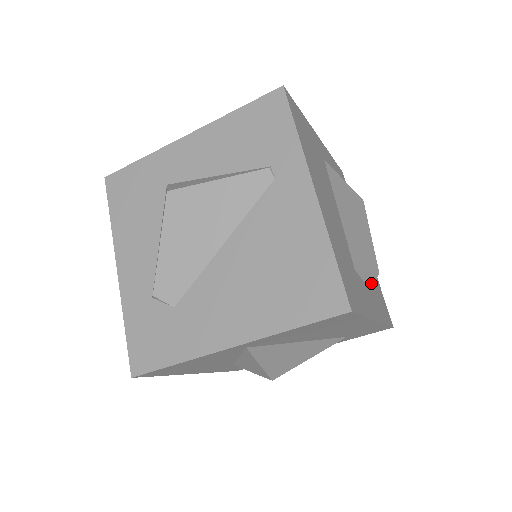
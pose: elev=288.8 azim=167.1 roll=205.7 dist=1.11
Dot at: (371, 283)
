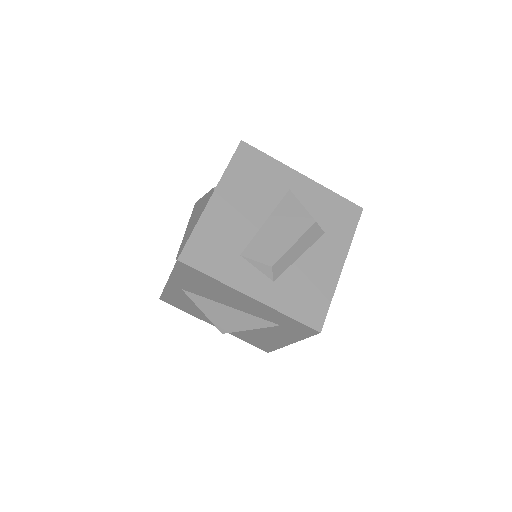
Dot at: (270, 275)
